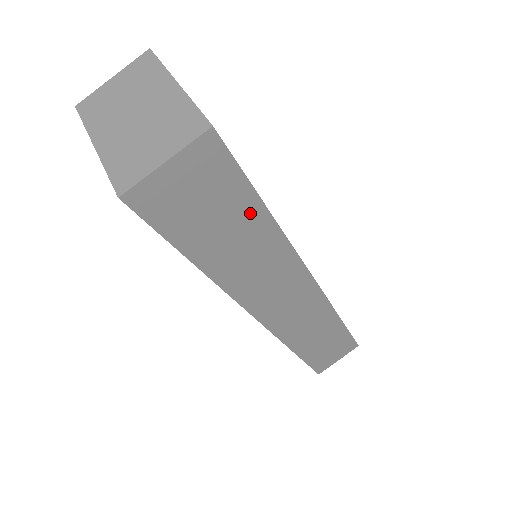
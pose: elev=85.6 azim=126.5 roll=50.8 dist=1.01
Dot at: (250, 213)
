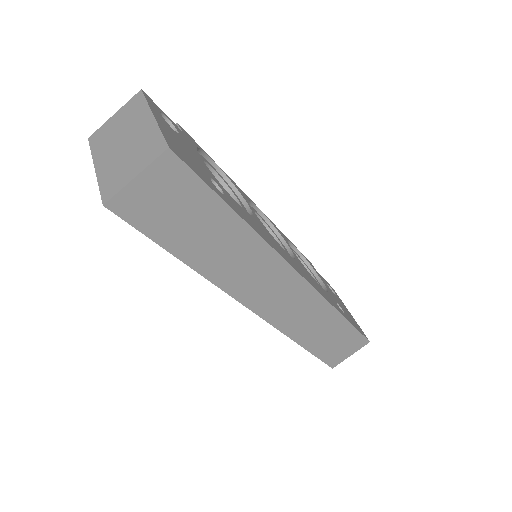
Dot at: (219, 215)
